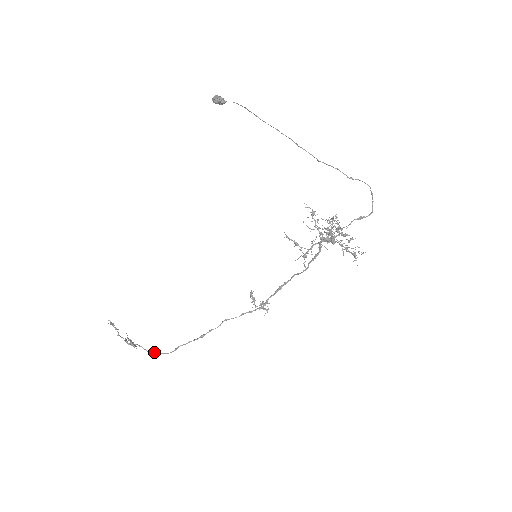
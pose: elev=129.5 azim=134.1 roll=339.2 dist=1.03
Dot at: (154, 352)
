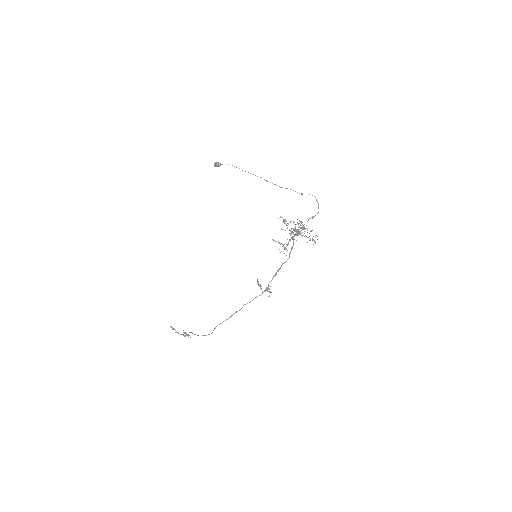
Dot at: occluded
